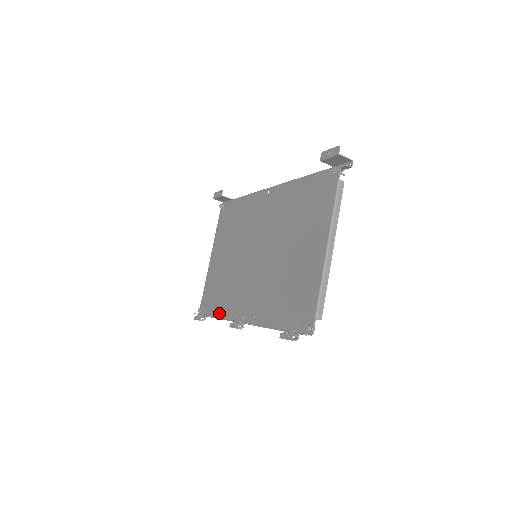
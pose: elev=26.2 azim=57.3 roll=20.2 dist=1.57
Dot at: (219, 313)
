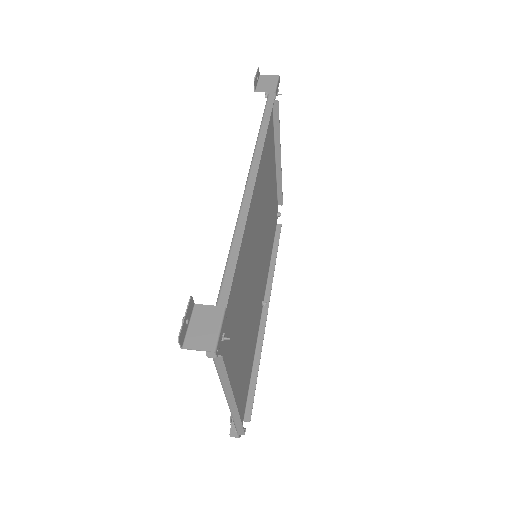
Dot at: occluded
